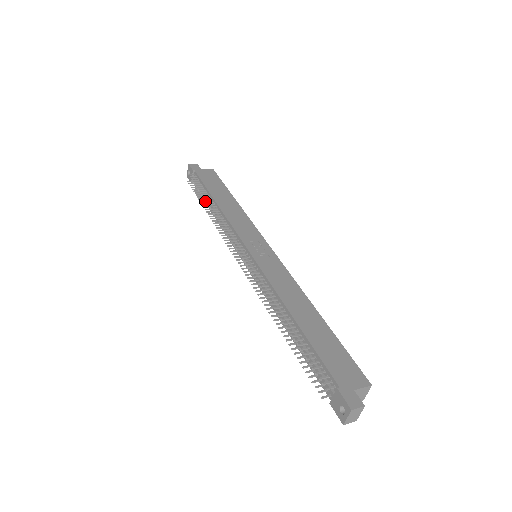
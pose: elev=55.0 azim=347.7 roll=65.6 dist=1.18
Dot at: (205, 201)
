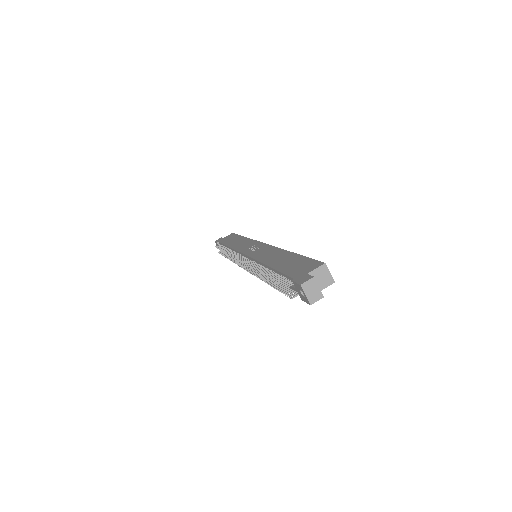
Dot at: occluded
